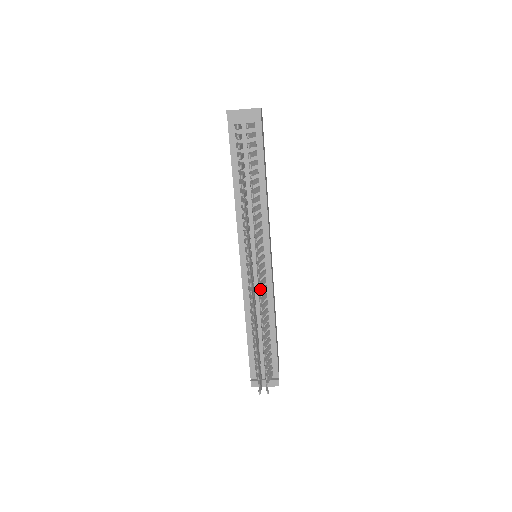
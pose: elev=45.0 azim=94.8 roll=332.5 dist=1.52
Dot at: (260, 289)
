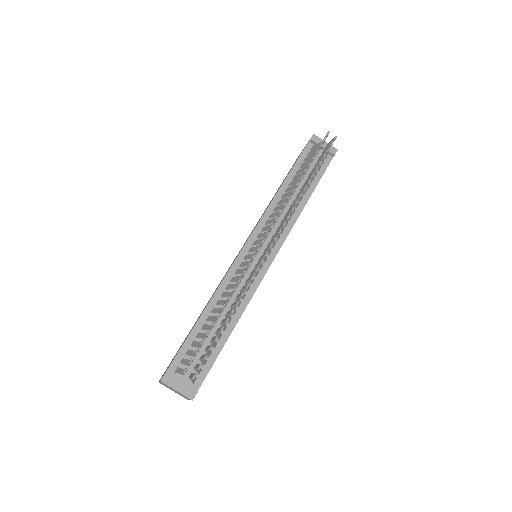
Dot at: (263, 260)
